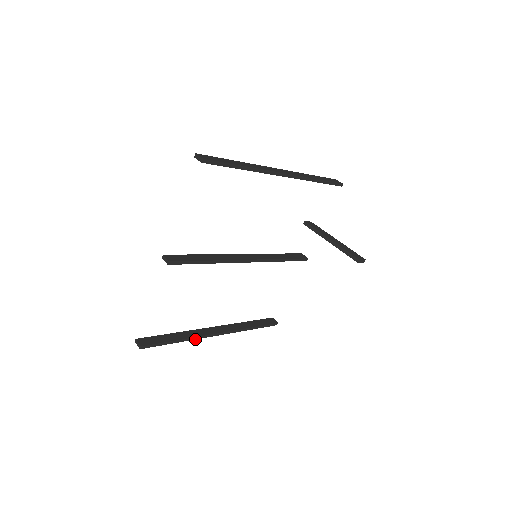
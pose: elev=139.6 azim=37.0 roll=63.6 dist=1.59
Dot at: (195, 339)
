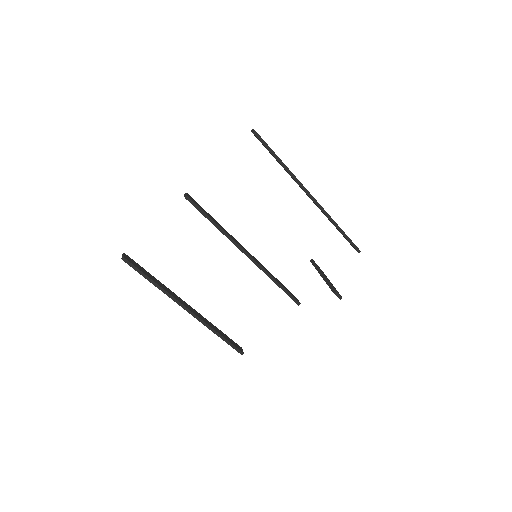
Dot at: (167, 295)
